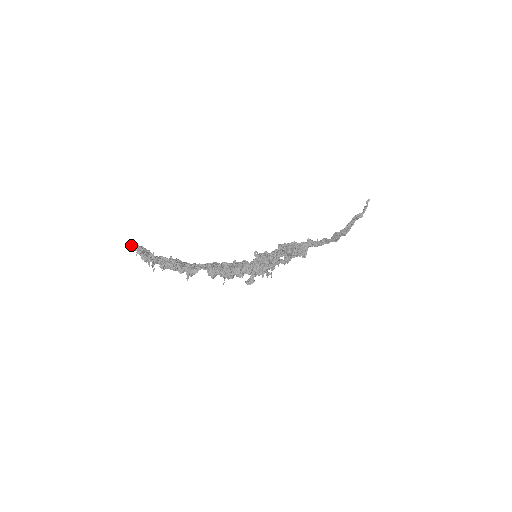
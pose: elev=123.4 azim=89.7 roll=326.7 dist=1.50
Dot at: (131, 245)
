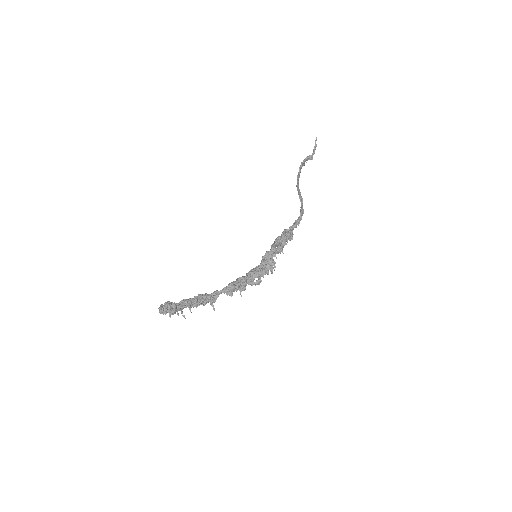
Dot at: (159, 308)
